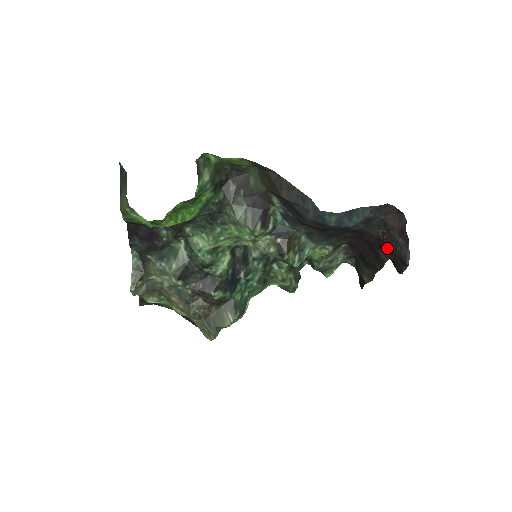
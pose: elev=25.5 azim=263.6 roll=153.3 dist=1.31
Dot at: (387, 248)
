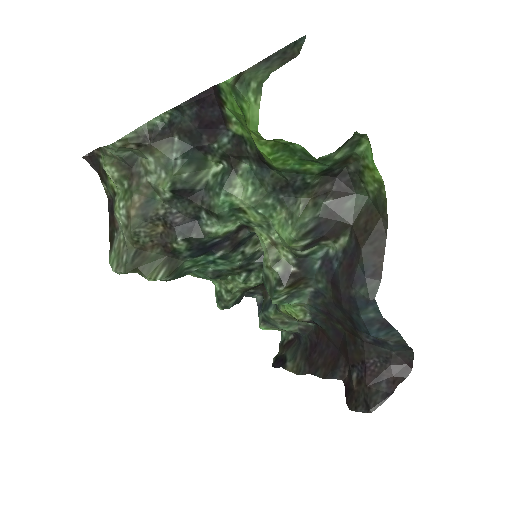
Dot at: (361, 376)
